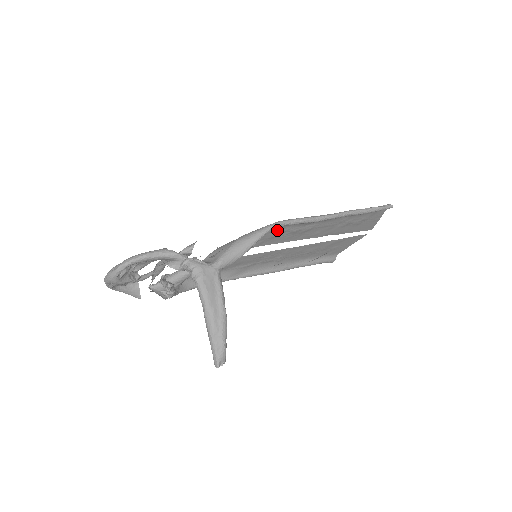
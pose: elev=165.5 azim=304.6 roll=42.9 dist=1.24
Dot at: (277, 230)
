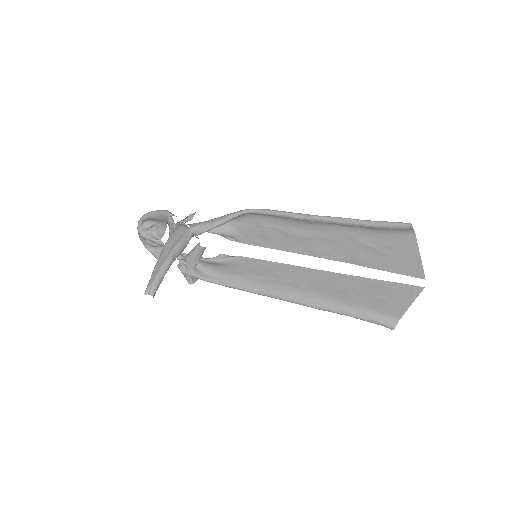
Dot at: (266, 225)
